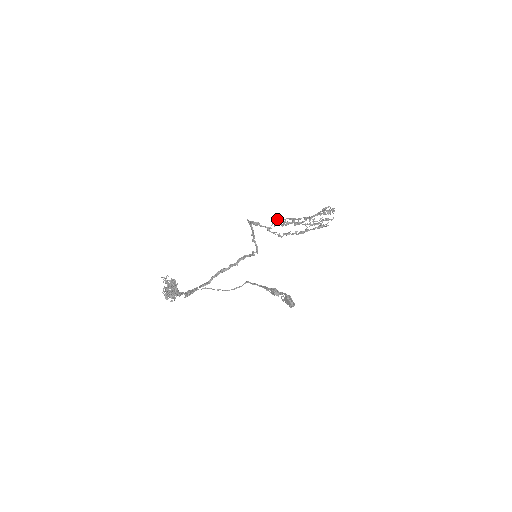
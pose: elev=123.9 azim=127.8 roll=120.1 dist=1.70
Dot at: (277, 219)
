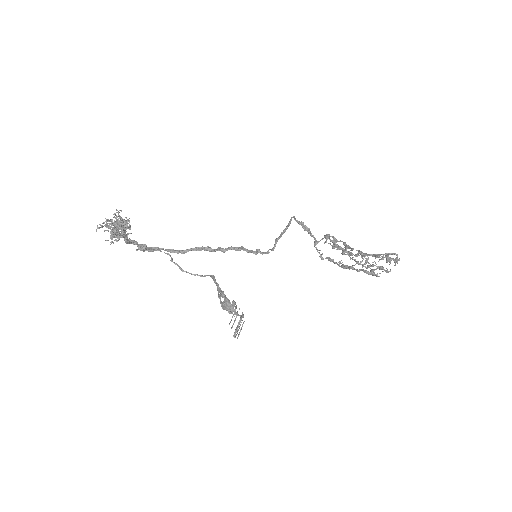
Dot at: (329, 235)
